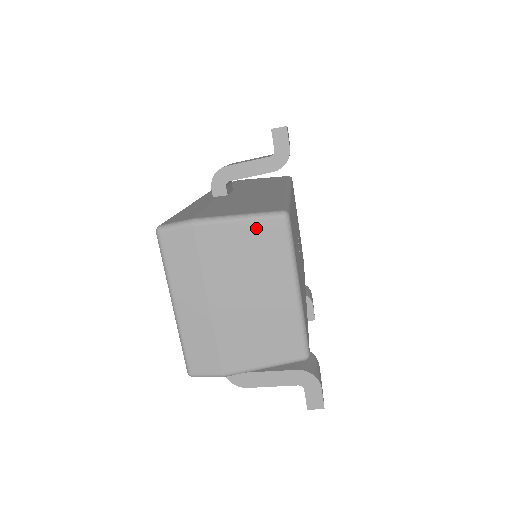
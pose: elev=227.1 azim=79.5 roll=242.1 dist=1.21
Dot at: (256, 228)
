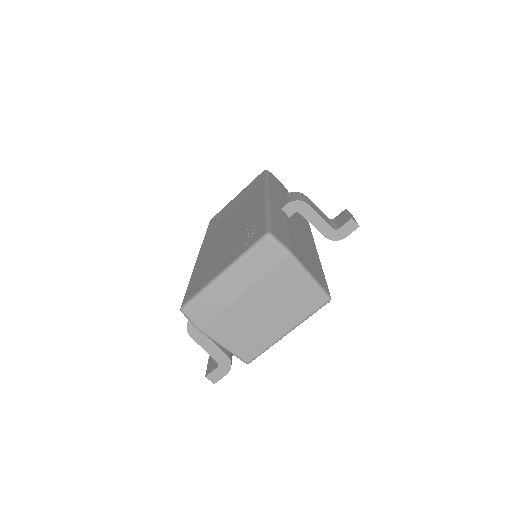
Dot at: (311, 291)
